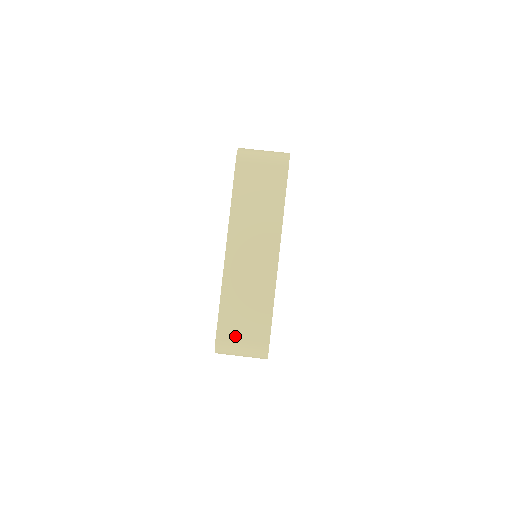
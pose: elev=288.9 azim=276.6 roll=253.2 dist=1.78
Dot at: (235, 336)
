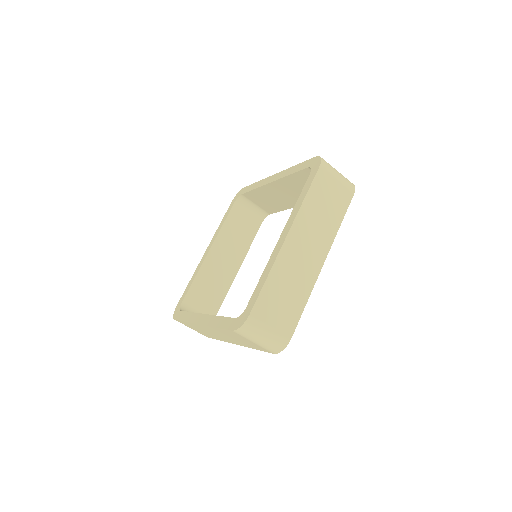
Dot at: (187, 326)
